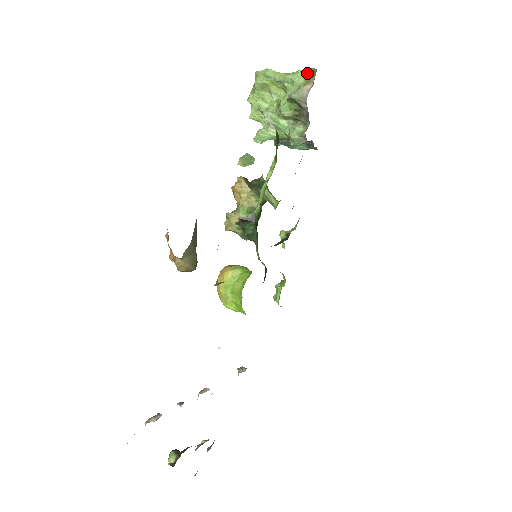
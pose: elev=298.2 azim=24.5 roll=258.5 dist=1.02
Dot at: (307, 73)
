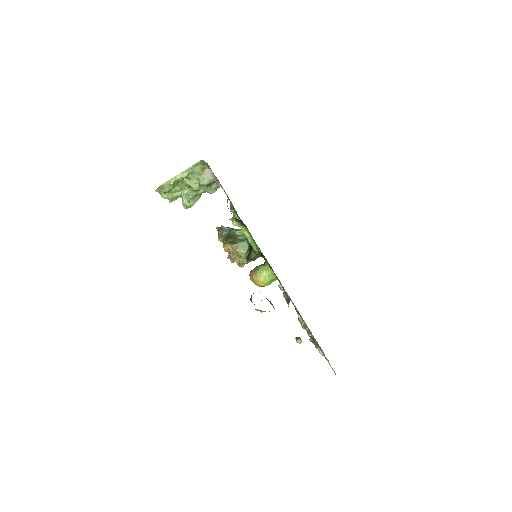
Dot at: (198, 165)
